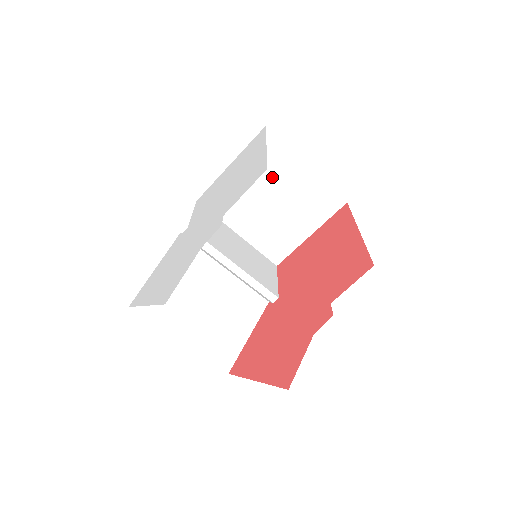
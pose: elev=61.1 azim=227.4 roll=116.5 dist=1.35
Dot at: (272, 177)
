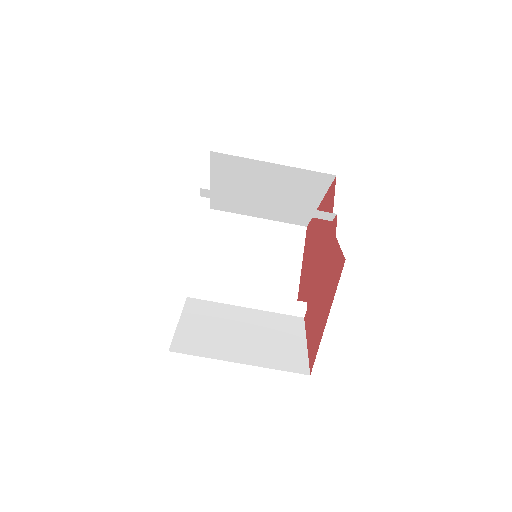
Dot at: (239, 241)
